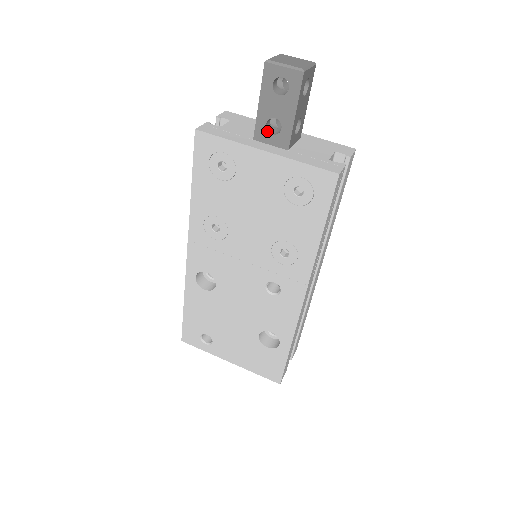
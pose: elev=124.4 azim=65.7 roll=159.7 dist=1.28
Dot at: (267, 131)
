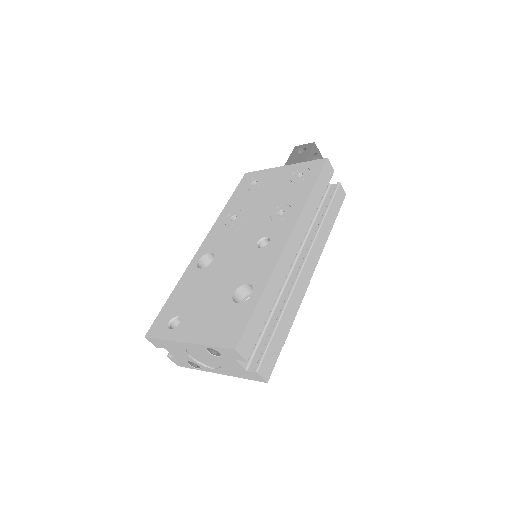
Dot at: occluded
